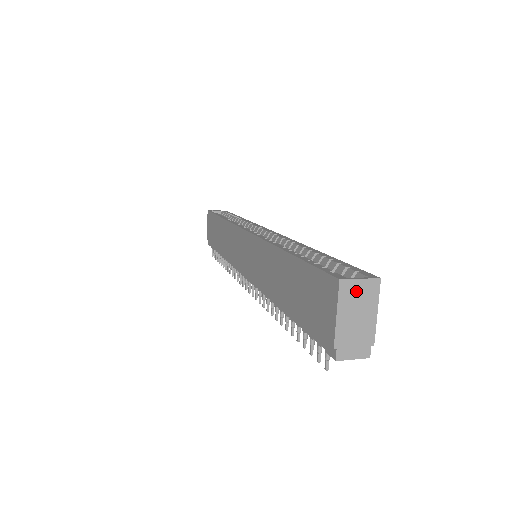
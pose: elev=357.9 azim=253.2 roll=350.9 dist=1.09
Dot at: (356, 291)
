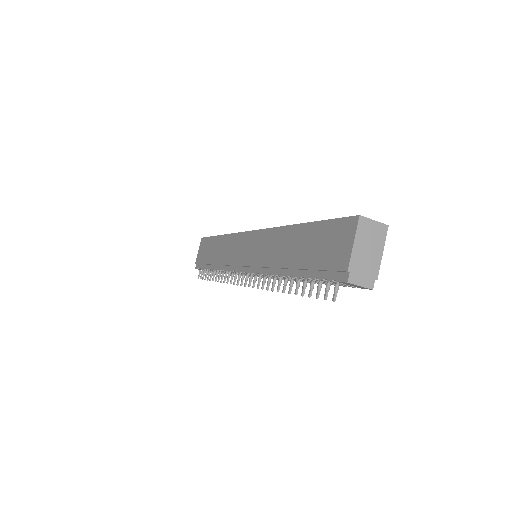
Dot at: (370, 229)
